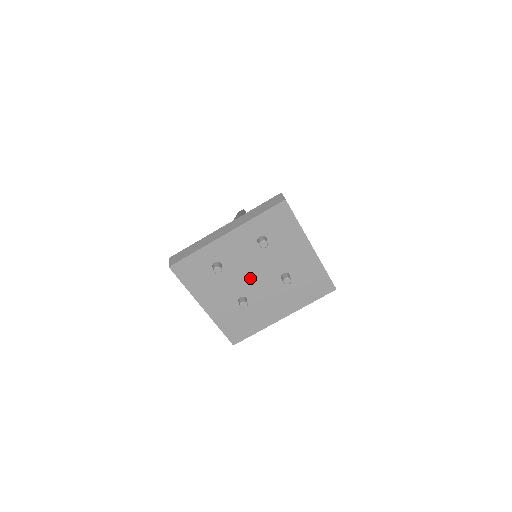
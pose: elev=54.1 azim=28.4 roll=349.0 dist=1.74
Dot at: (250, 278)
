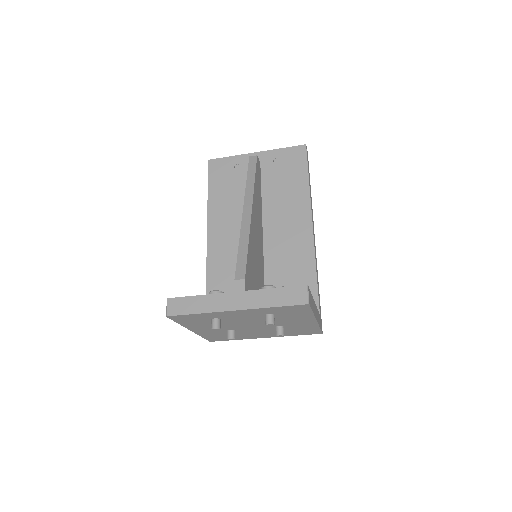
Dot at: (245, 325)
